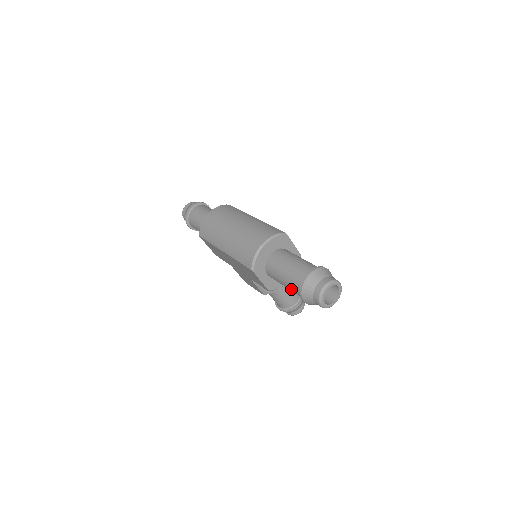
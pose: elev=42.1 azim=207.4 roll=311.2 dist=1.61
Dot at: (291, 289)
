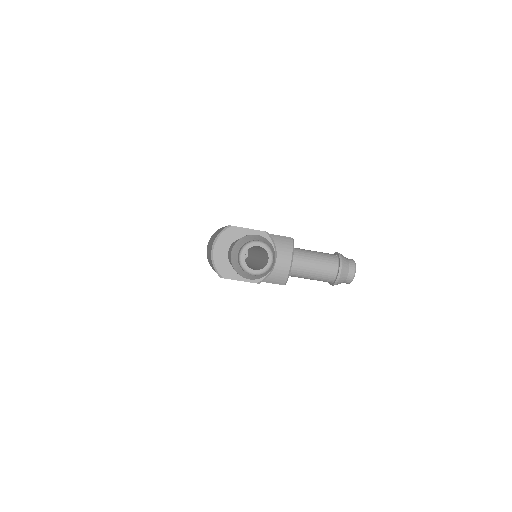
Dot at: occluded
